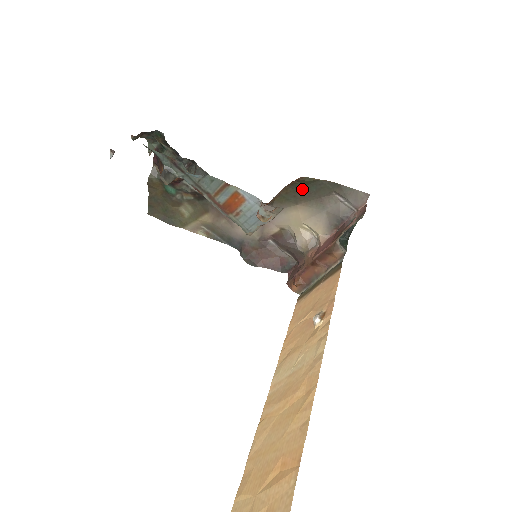
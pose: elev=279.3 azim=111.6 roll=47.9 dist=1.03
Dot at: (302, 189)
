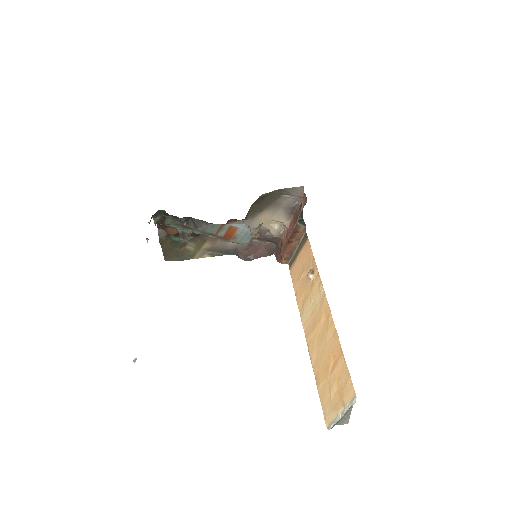
Dot at: (262, 202)
